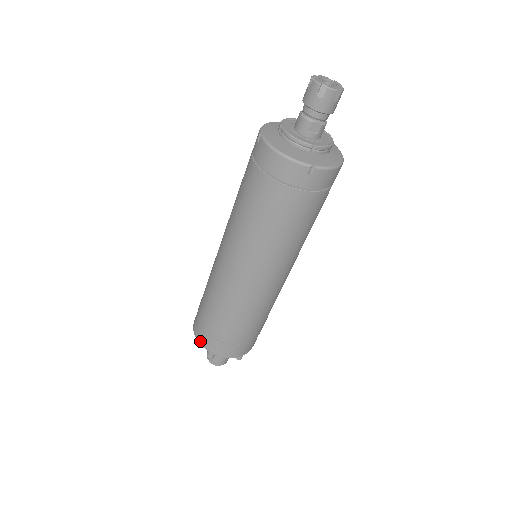
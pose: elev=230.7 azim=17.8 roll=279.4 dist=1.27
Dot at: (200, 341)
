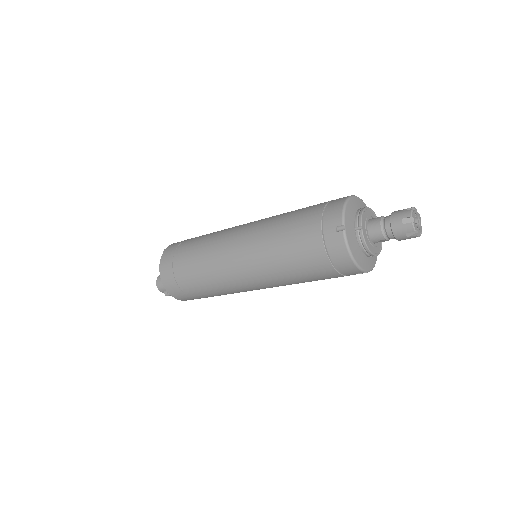
Dot at: (166, 286)
